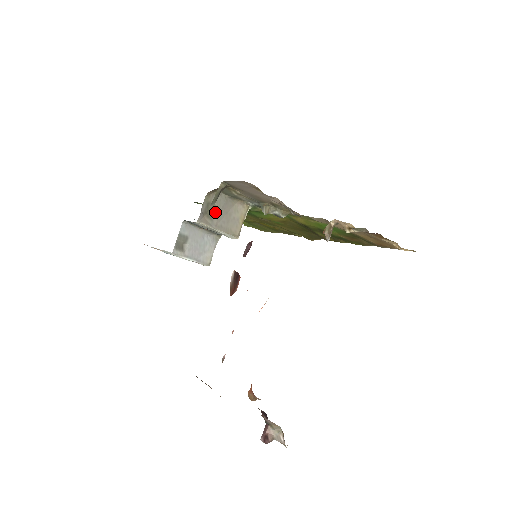
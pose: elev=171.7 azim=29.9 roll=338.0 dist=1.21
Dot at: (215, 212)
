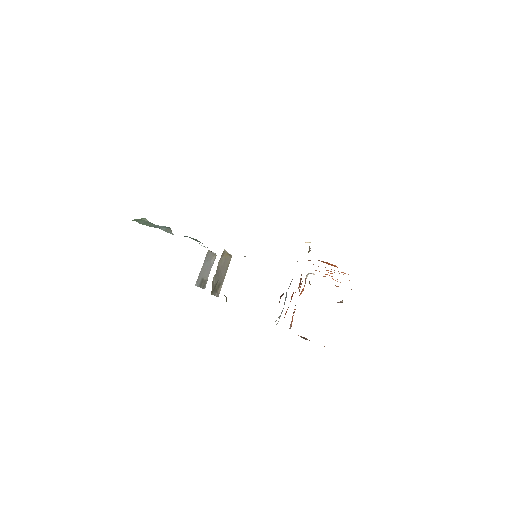
Dot at: (218, 282)
